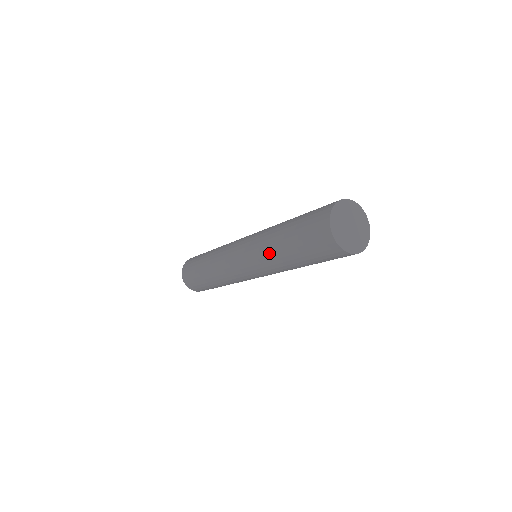
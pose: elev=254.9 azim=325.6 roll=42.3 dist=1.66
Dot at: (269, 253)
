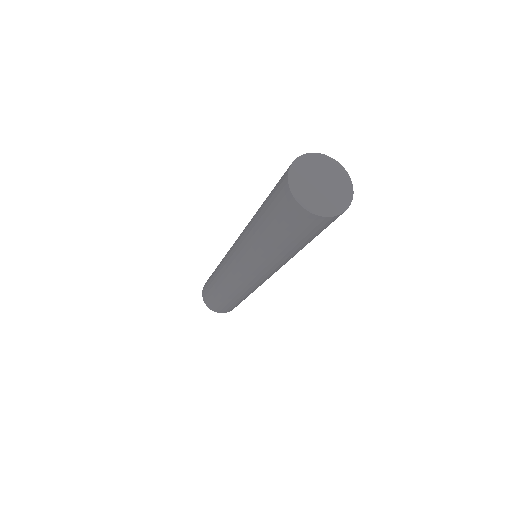
Dot at: (251, 242)
